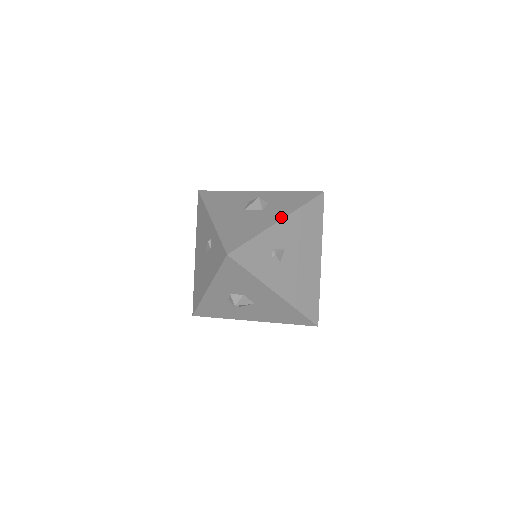
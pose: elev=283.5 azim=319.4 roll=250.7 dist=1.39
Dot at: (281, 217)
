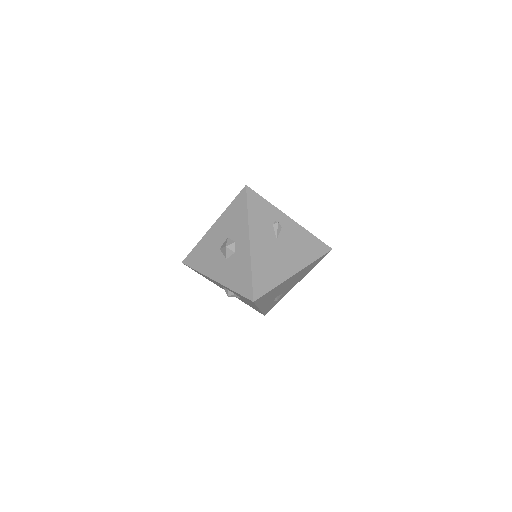
Dot at: (257, 308)
